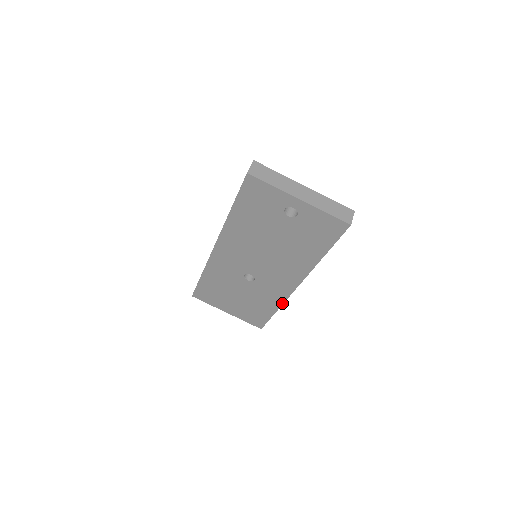
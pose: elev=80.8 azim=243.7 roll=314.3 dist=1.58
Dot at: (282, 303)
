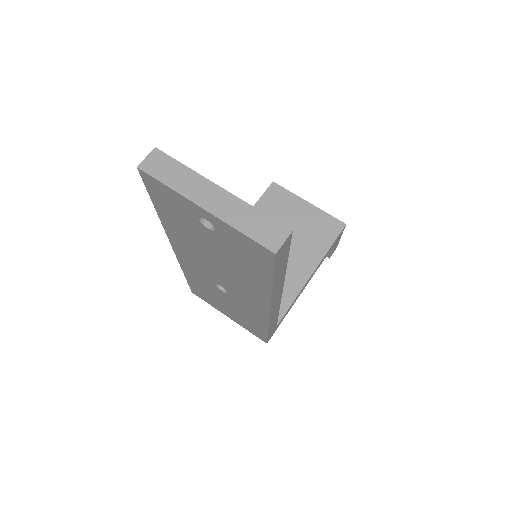
Dot at: (267, 324)
